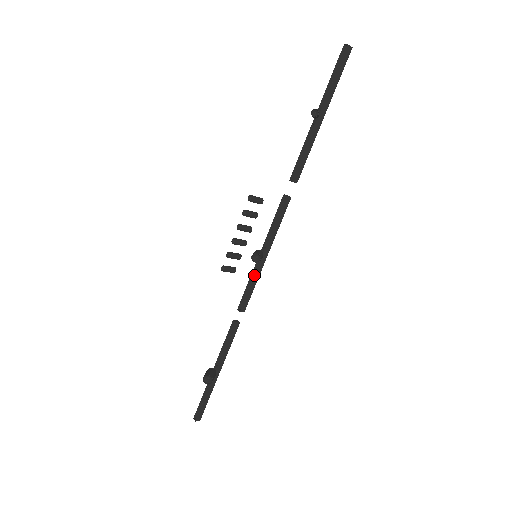
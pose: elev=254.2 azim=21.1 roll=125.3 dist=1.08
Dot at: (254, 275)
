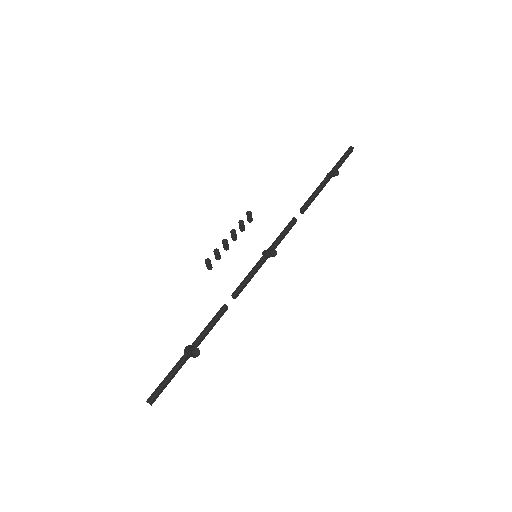
Dot at: (256, 269)
